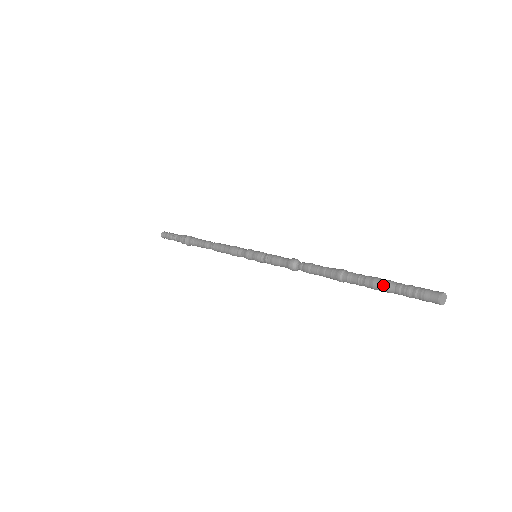
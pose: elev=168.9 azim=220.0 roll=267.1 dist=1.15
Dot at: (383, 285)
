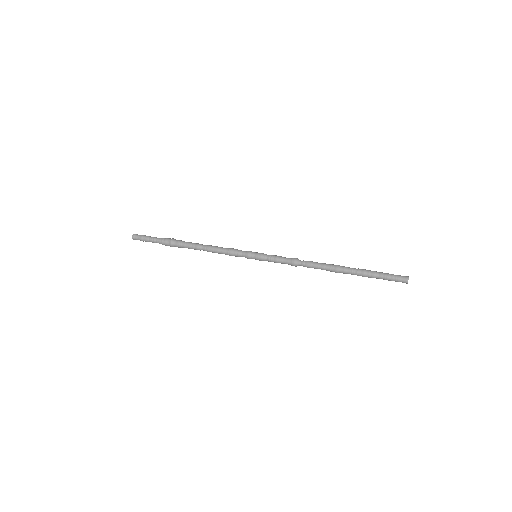
Dot at: (371, 274)
